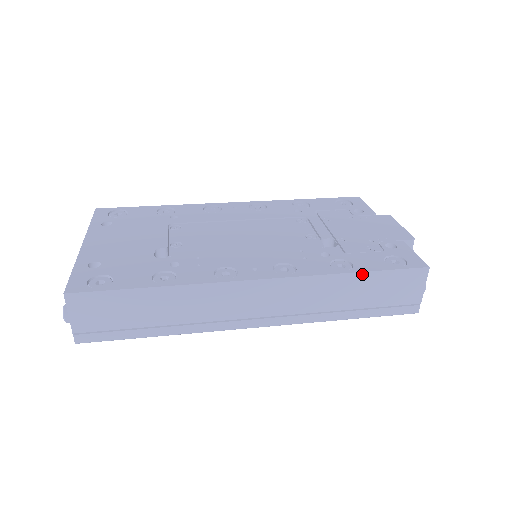
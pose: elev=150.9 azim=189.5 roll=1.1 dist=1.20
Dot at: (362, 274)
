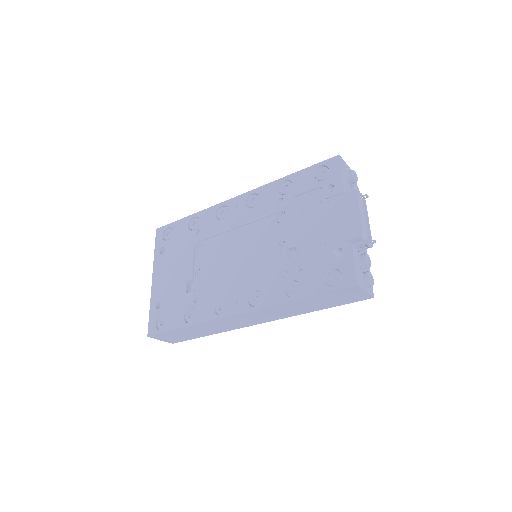
Dot at: (305, 298)
